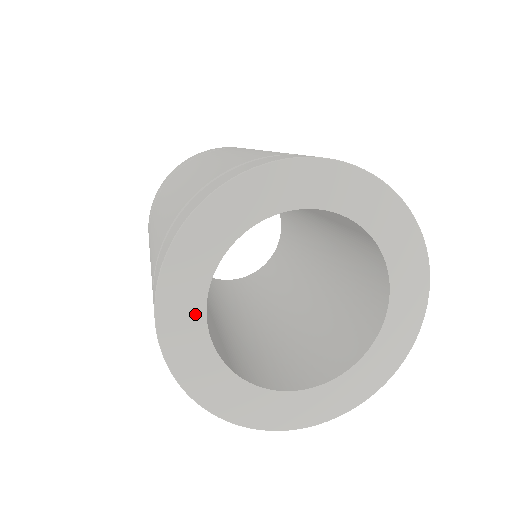
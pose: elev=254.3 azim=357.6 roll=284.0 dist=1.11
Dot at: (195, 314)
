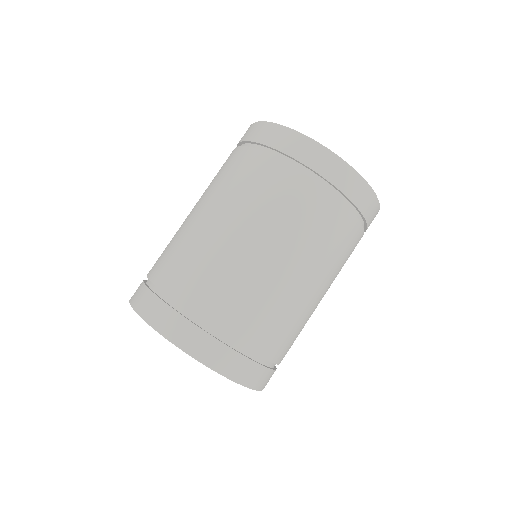
Dot at: occluded
